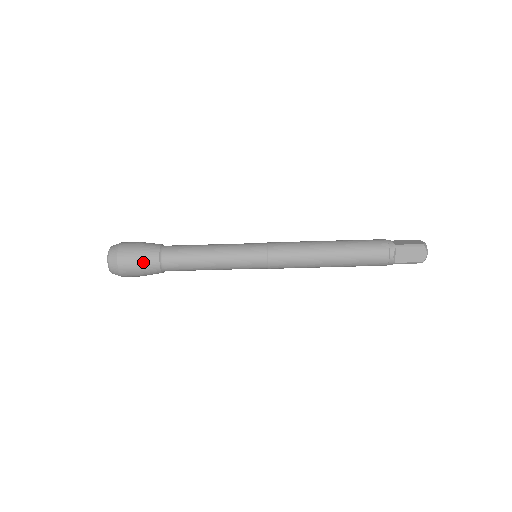
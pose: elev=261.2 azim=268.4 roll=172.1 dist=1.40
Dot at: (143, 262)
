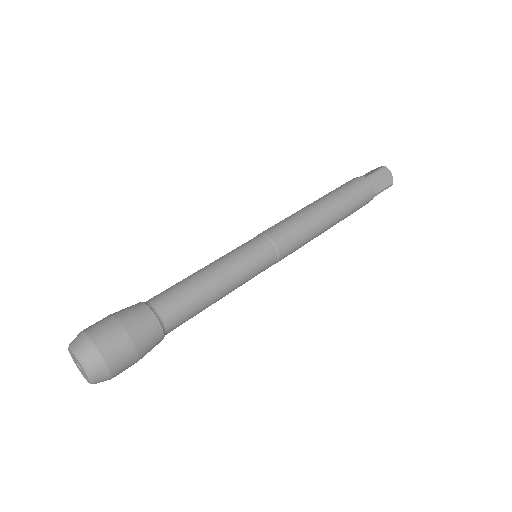
Dot at: (137, 332)
